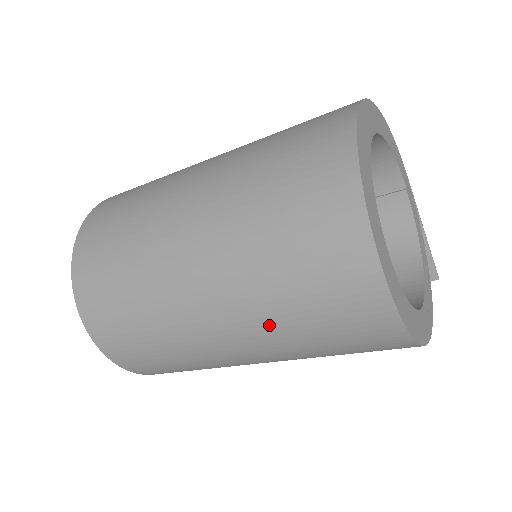
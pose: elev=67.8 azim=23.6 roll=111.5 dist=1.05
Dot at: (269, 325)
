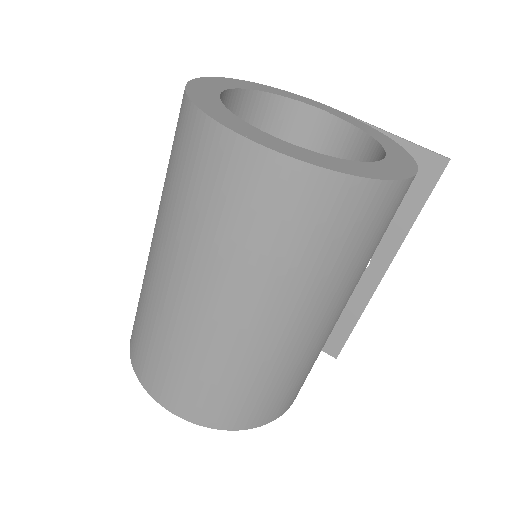
Dot at: (232, 266)
